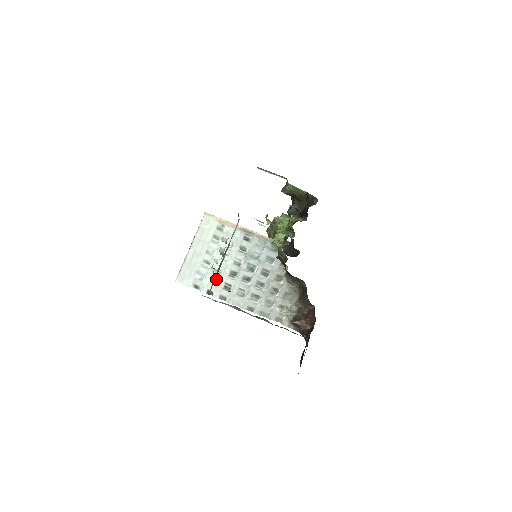
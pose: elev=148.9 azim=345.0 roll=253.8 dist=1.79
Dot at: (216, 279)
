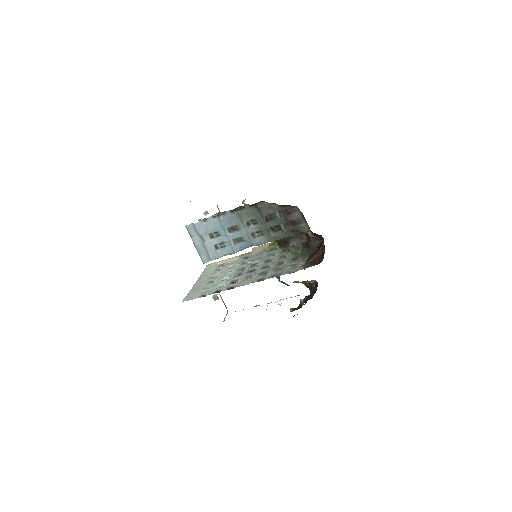
Dot at: (222, 284)
